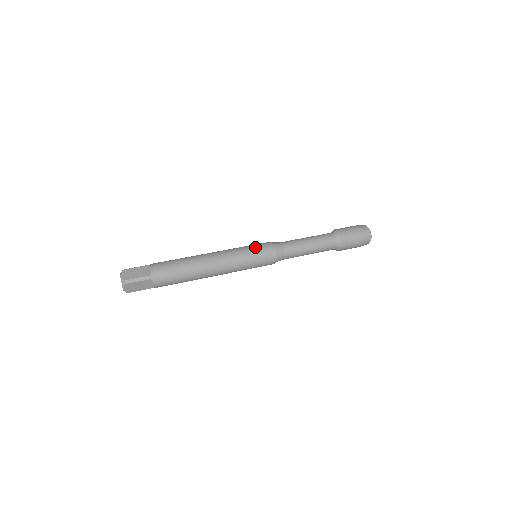
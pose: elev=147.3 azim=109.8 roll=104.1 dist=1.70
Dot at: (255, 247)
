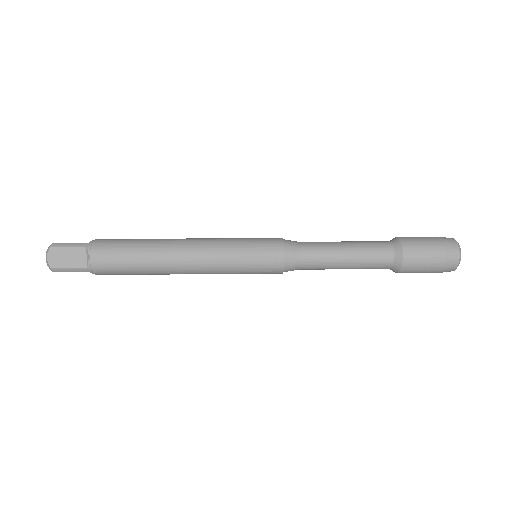
Dot at: (253, 254)
